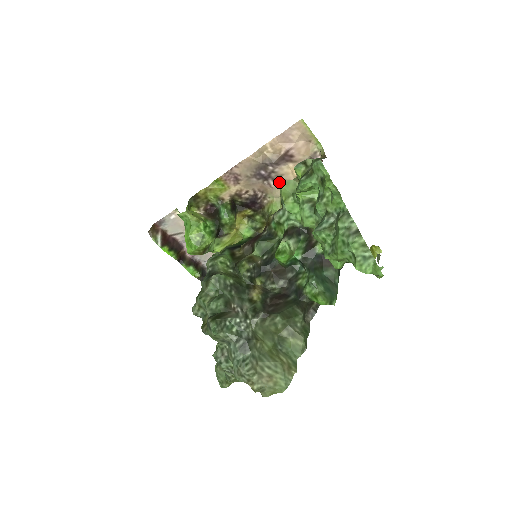
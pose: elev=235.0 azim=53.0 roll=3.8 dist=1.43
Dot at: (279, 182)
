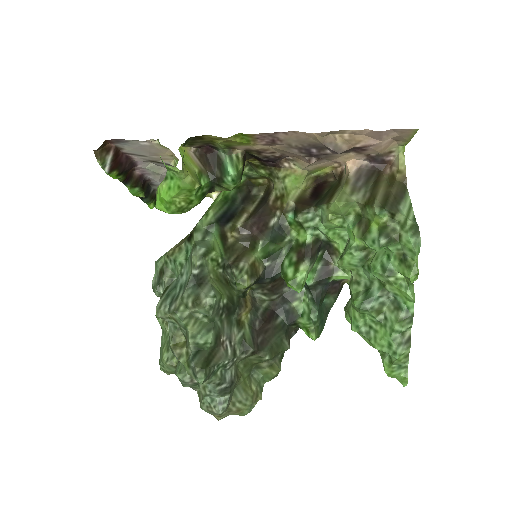
Dot at: (322, 160)
